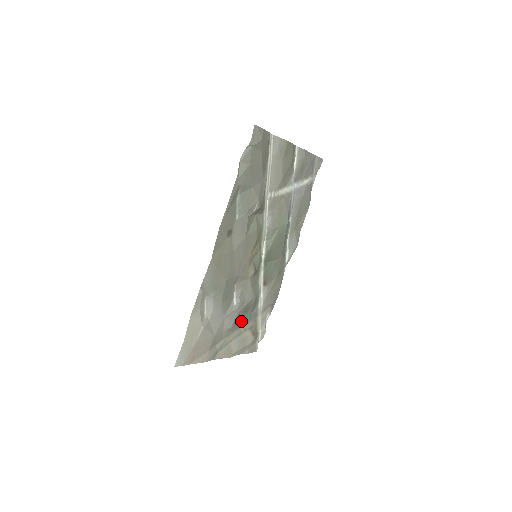
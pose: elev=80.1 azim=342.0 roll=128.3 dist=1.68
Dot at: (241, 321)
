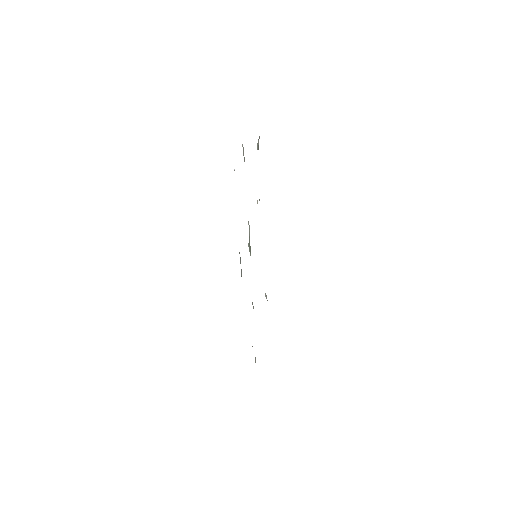
Dot at: occluded
